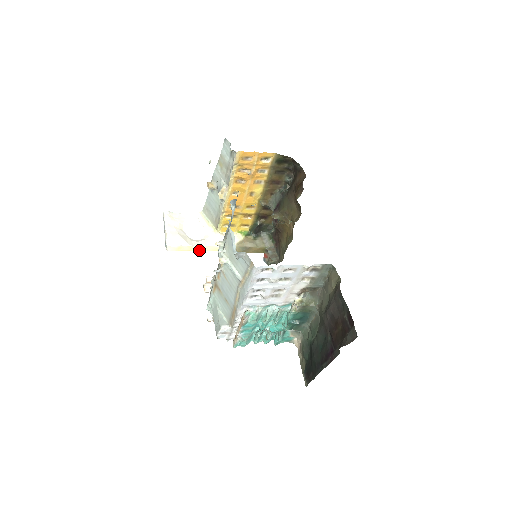
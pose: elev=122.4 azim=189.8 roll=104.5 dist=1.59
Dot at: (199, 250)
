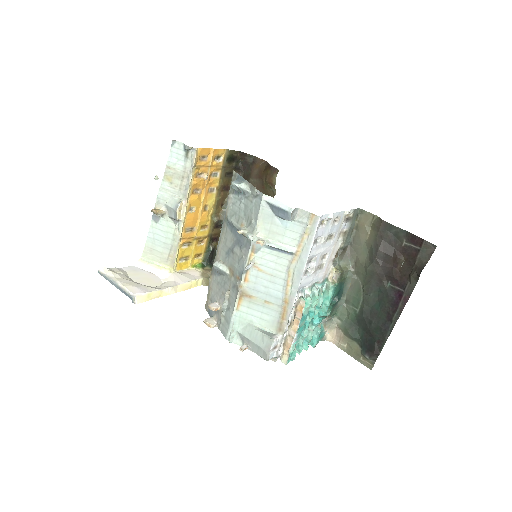
Dot at: (169, 293)
